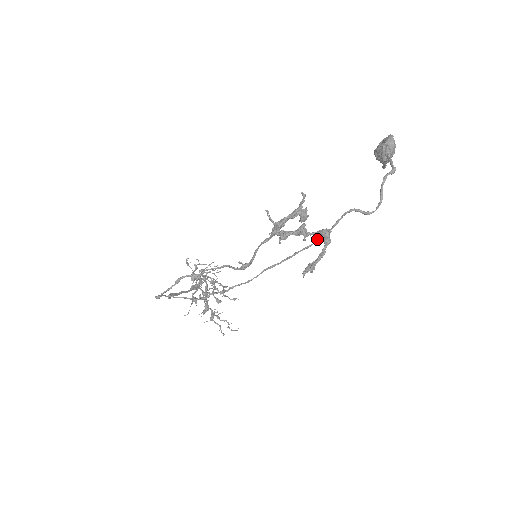
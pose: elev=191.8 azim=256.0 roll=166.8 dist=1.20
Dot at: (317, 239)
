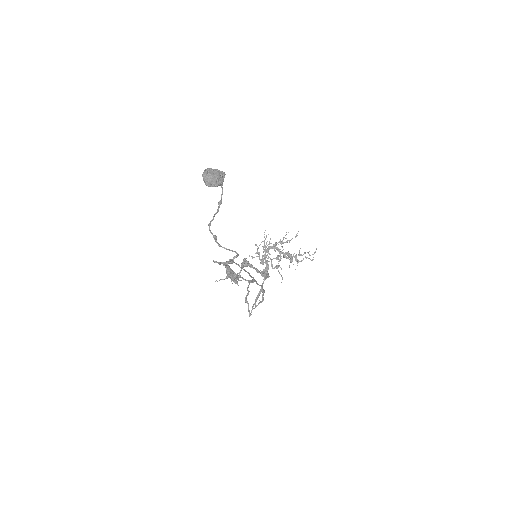
Dot at: occluded
